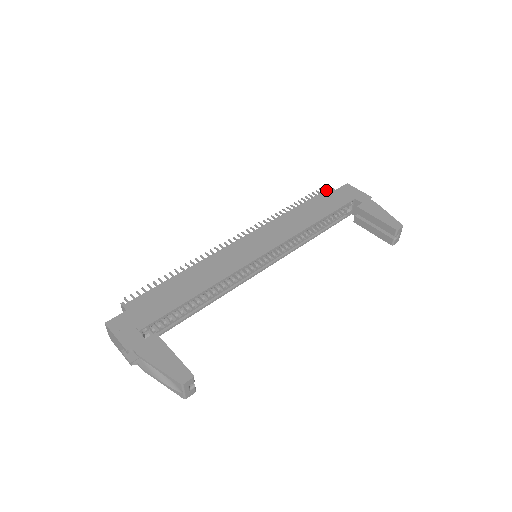
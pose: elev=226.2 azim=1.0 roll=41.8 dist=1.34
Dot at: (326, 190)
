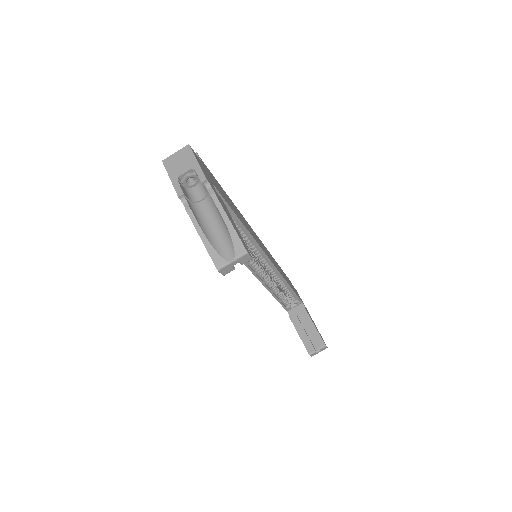
Dot at: occluded
